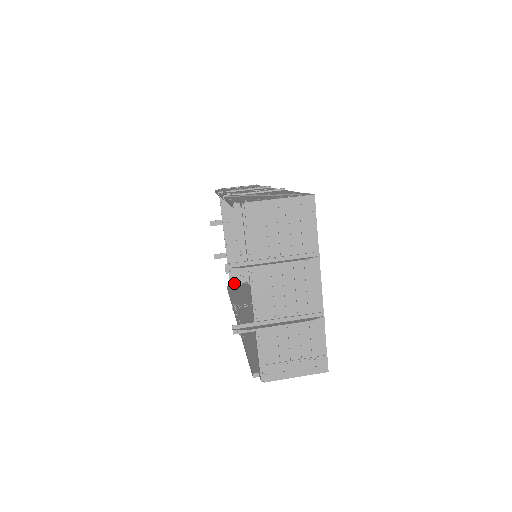
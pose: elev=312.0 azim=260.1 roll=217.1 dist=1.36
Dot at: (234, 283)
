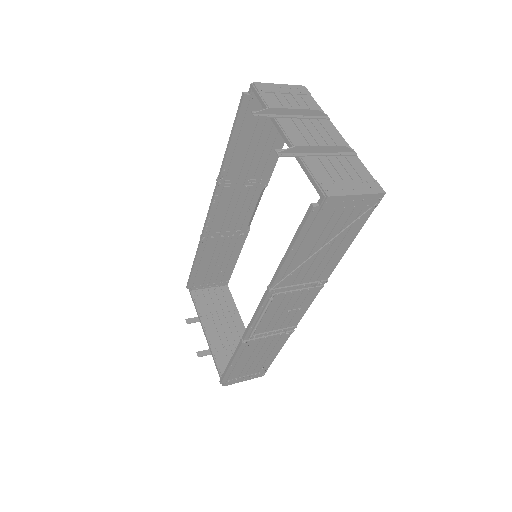
Dot at: occluded
